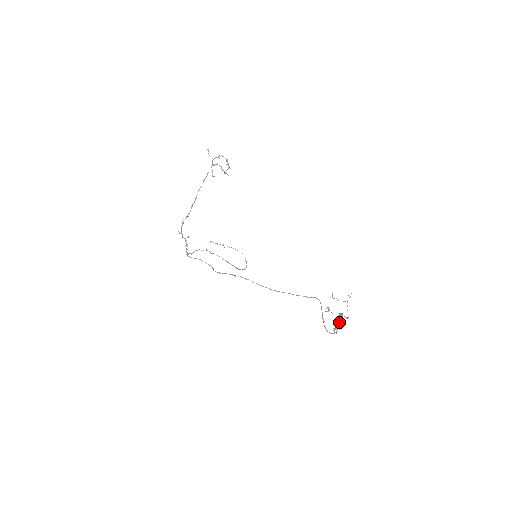
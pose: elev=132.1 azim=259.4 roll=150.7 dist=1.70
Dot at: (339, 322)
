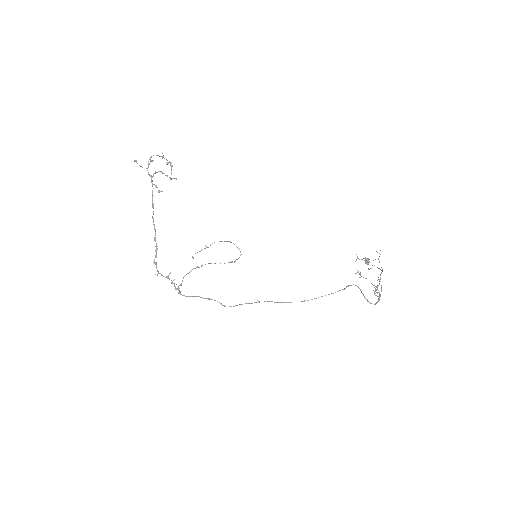
Dot at: (378, 285)
